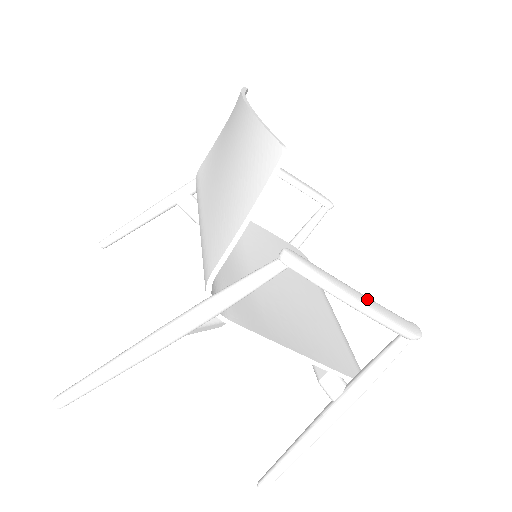
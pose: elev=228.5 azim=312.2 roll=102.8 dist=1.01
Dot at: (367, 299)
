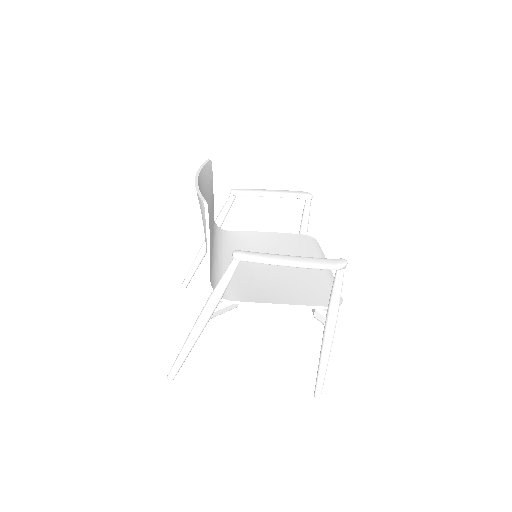
Dot at: (296, 258)
